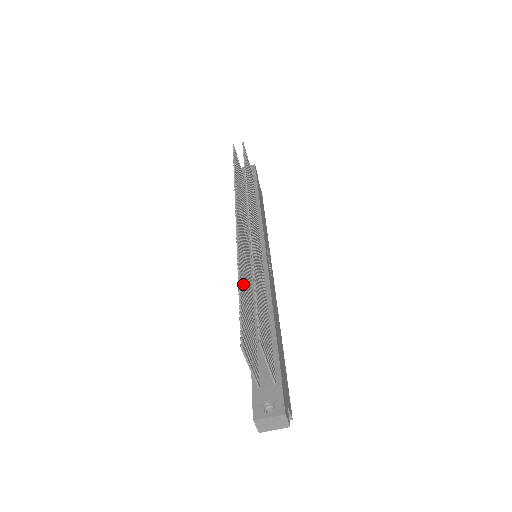
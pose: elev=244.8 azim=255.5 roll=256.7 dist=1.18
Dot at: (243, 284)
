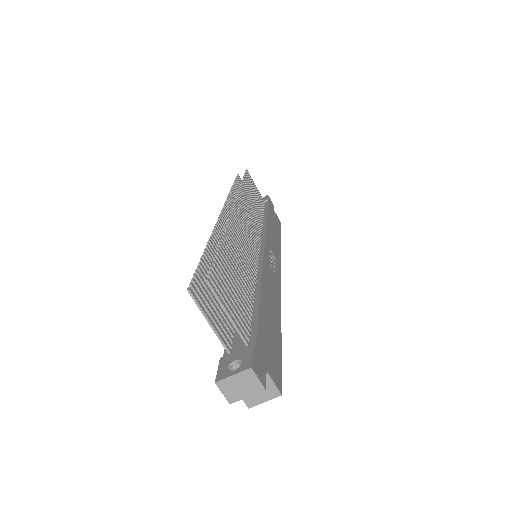
Dot at: occluded
